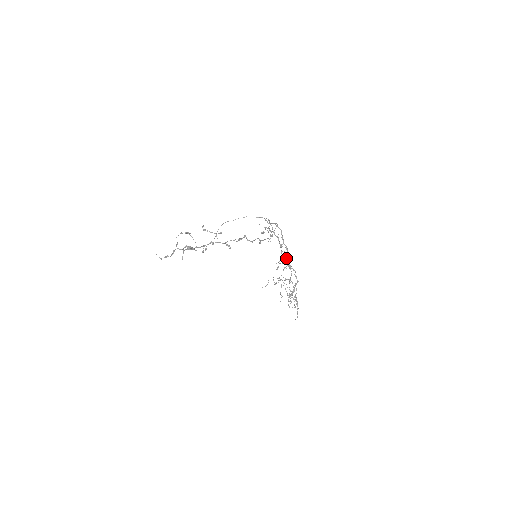
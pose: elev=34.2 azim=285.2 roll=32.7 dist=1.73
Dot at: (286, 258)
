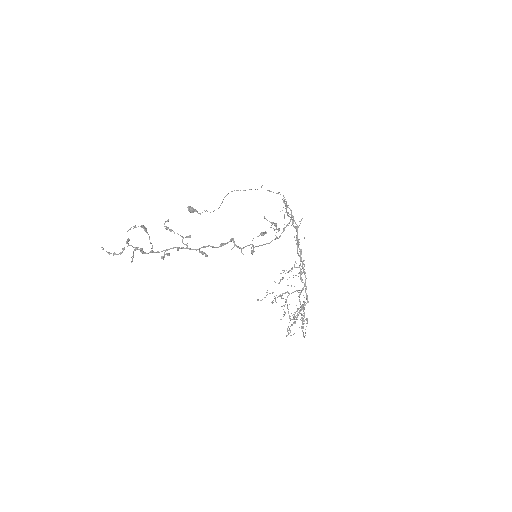
Dot at: (297, 267)
